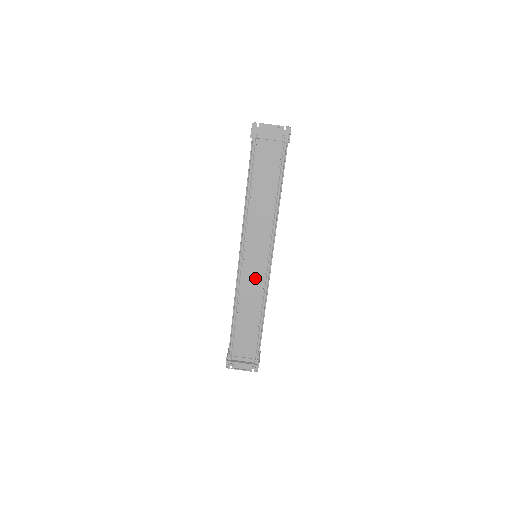
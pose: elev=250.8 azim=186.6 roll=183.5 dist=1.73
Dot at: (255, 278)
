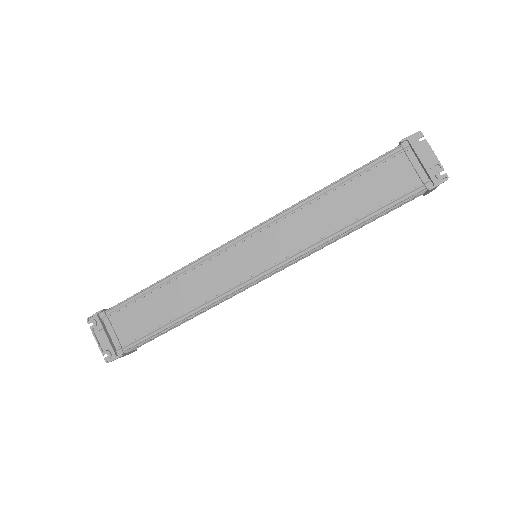
Dot at: (228, 272)
